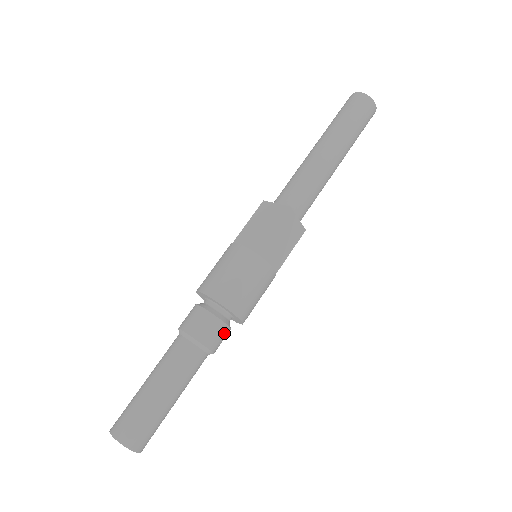
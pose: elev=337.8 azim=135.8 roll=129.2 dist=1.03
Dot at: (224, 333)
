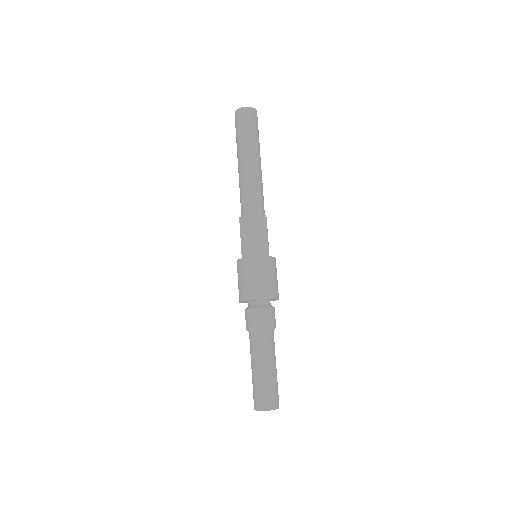
Dot at: occluded
